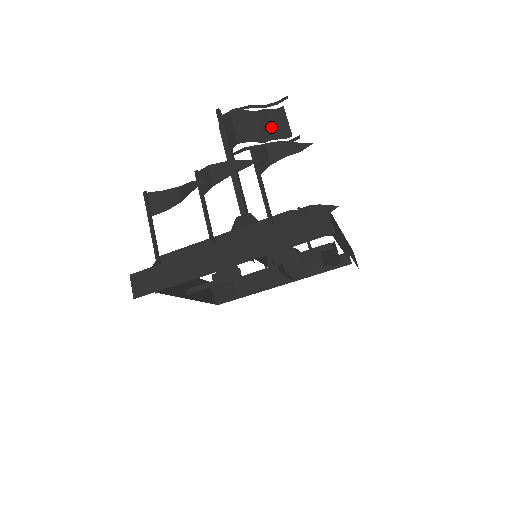
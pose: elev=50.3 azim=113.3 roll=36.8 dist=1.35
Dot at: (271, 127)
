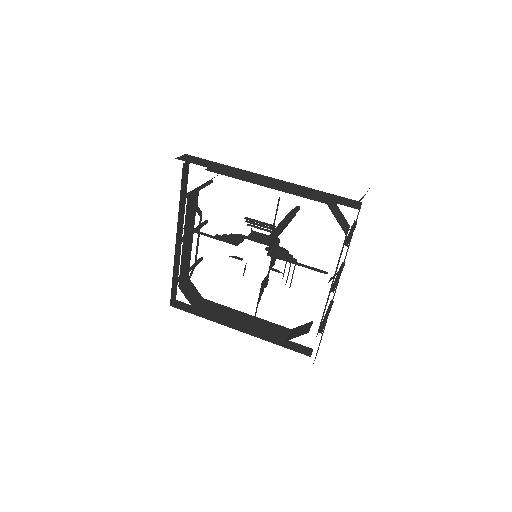
Dot at: occluded
